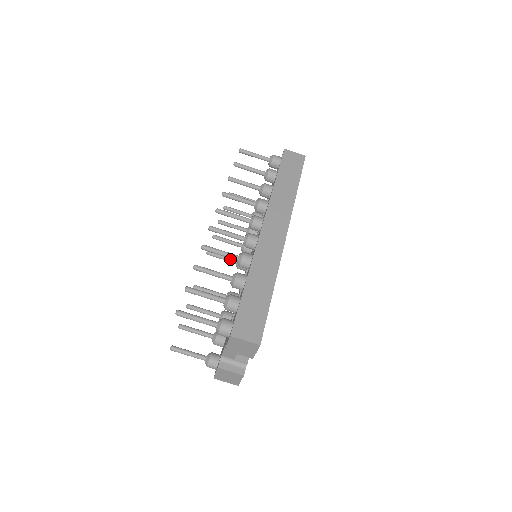
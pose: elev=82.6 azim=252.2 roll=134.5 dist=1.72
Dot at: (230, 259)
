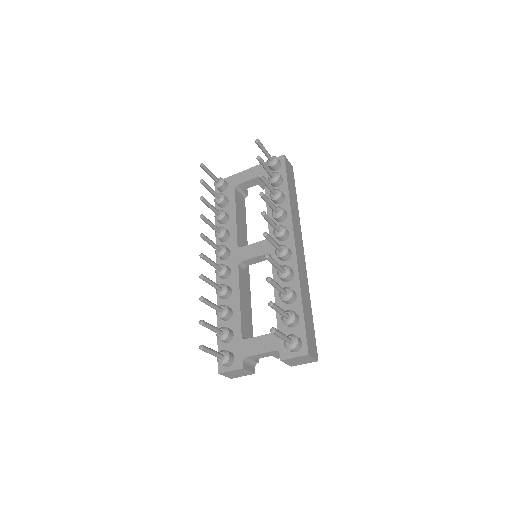
Dot at: (217, 246)
